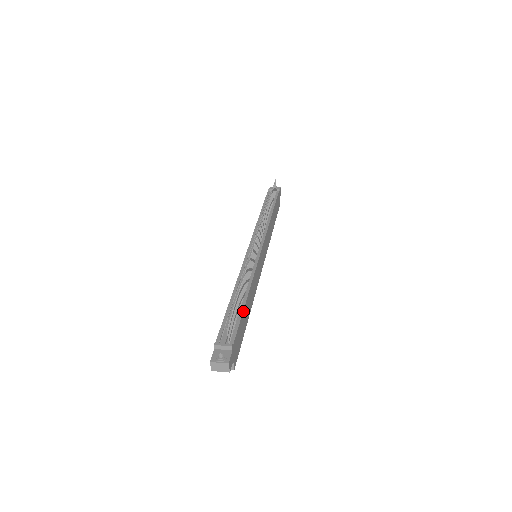
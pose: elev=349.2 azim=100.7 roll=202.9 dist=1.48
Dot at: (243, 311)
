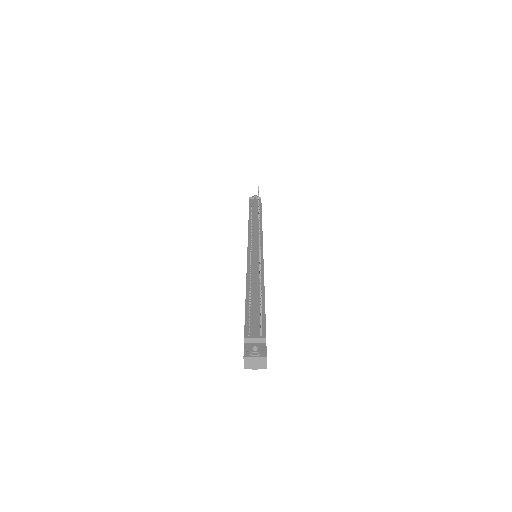
Dot at: occluded
